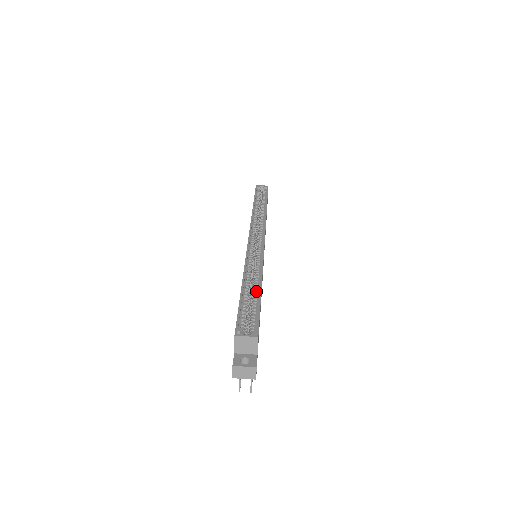
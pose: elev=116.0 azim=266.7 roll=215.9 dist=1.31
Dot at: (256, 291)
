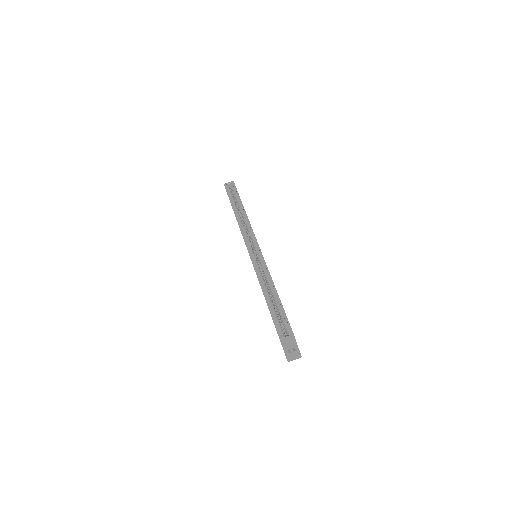
Dot at: (275, 296)
